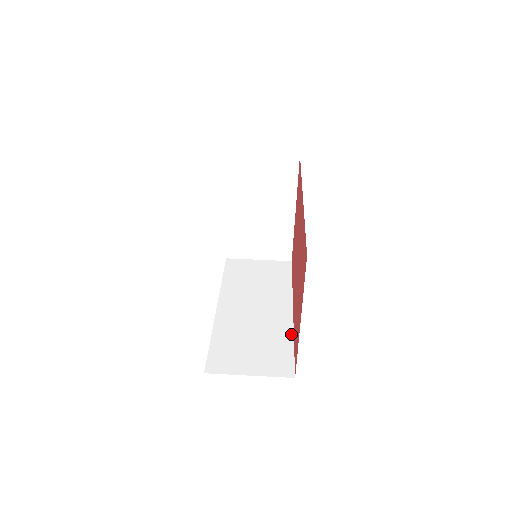
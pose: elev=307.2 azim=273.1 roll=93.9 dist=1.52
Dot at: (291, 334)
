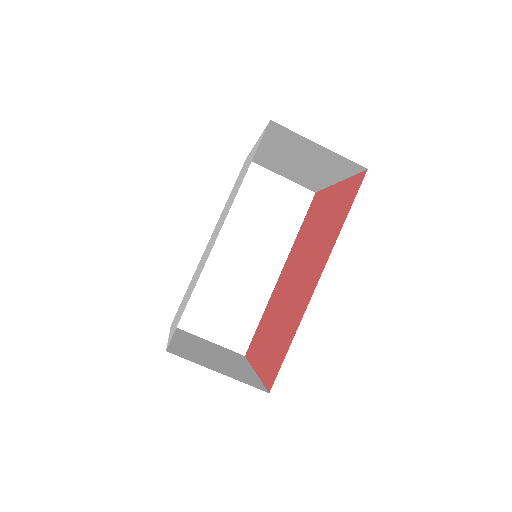
Dot at: (264, 305)
